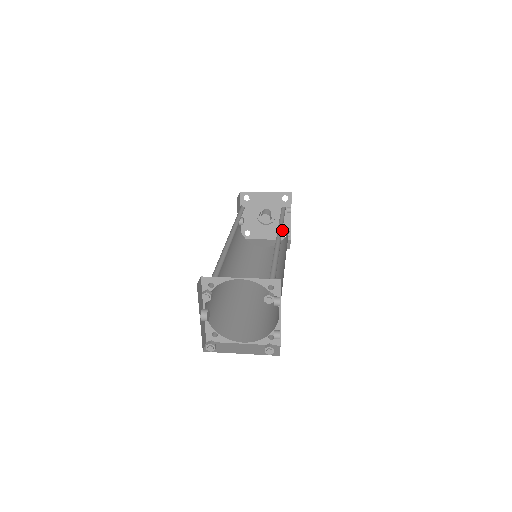
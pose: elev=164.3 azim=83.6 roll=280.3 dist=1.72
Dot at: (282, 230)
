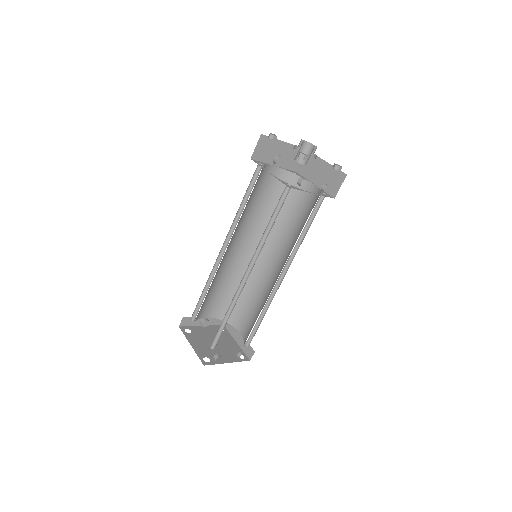
Dot at: occluded
